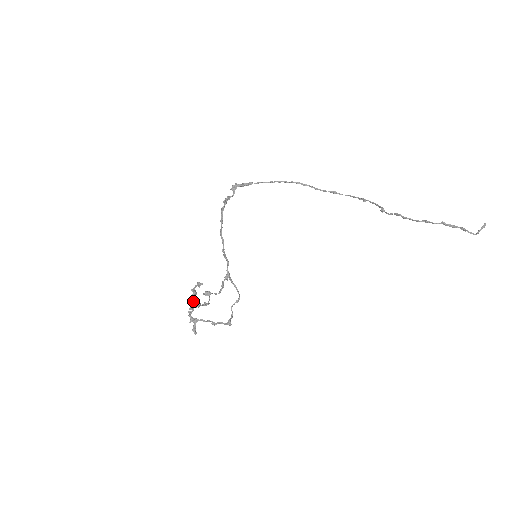
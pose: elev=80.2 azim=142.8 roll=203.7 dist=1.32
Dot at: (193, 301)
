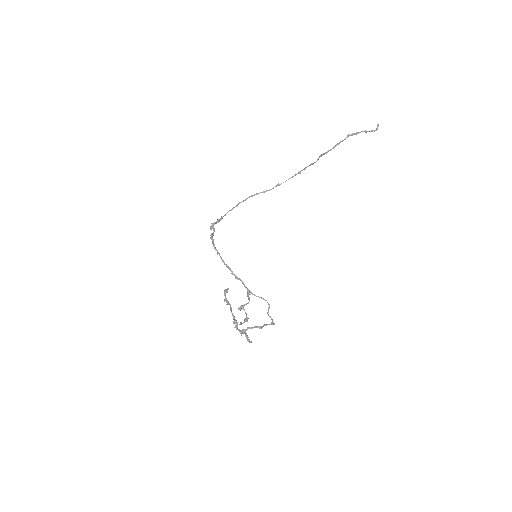
Dot at: (232, 315)
